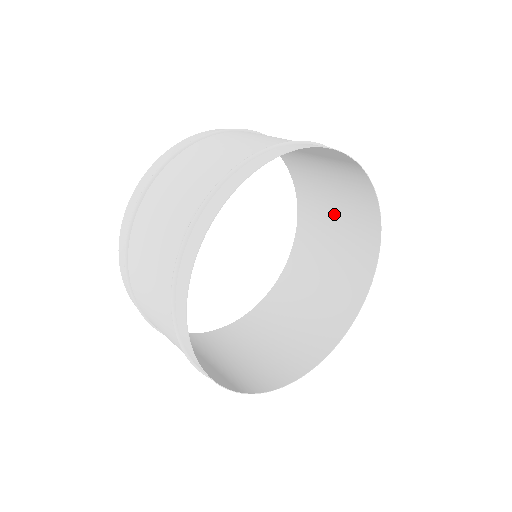
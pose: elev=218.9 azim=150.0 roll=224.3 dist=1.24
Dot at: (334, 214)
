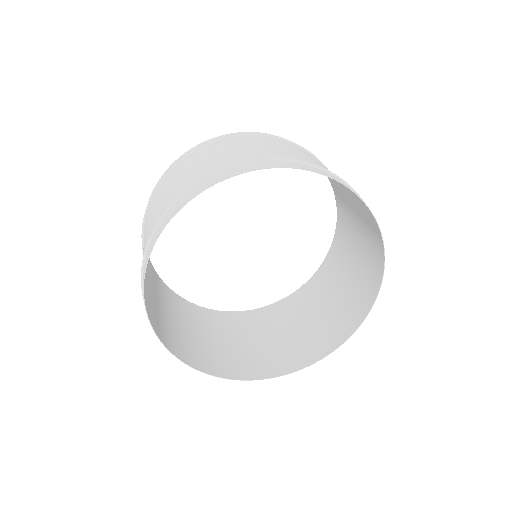
Dot at: (348, 195)
